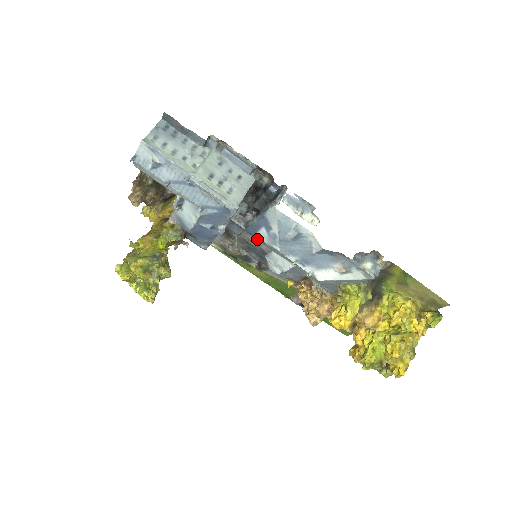
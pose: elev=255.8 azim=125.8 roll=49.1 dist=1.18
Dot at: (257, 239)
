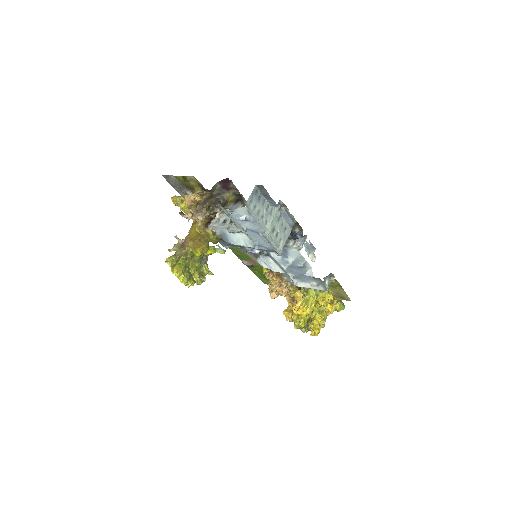
Dot at: occluded
